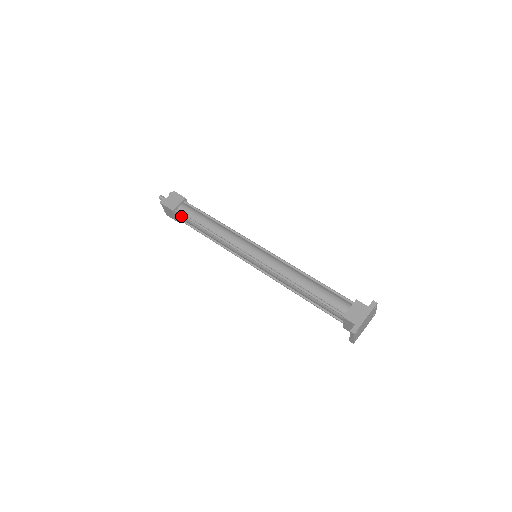
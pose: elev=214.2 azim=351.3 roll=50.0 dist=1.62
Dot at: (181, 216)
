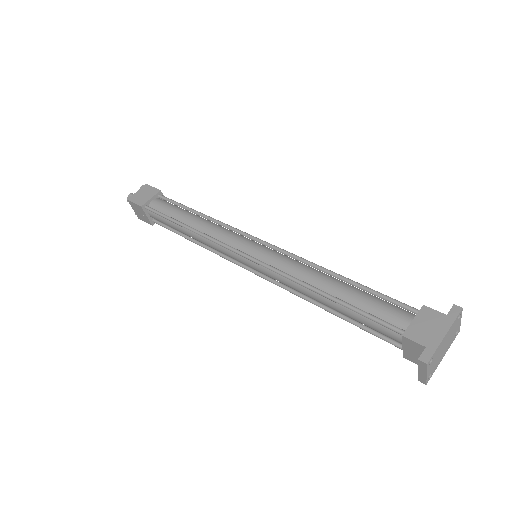
Dot at: (153, 214)
